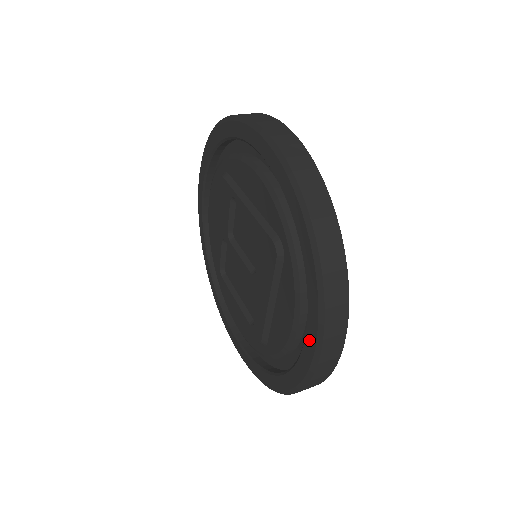
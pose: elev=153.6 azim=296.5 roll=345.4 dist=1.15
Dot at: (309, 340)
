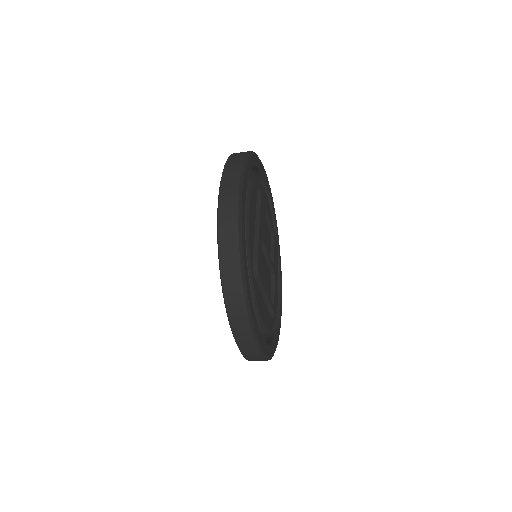
Dot at: occluded
